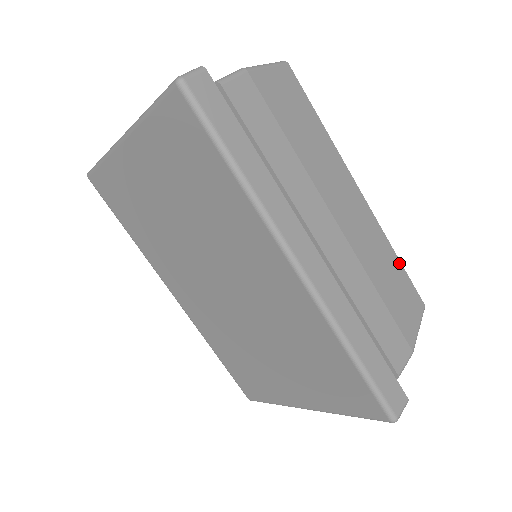
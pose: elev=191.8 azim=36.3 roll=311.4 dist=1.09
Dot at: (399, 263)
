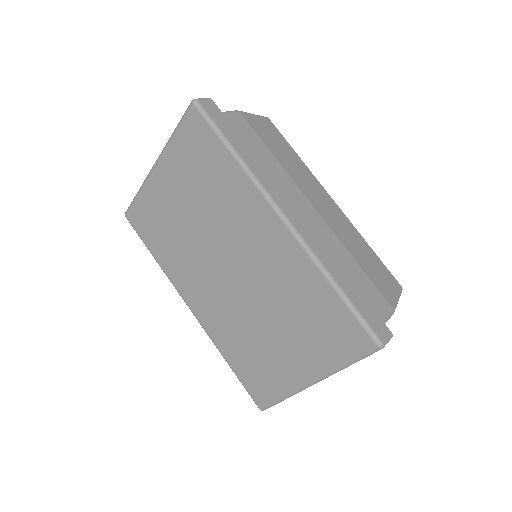
Dot at: (372, 251)
